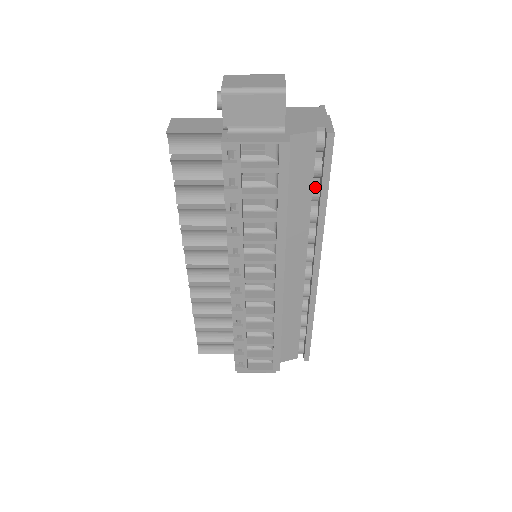
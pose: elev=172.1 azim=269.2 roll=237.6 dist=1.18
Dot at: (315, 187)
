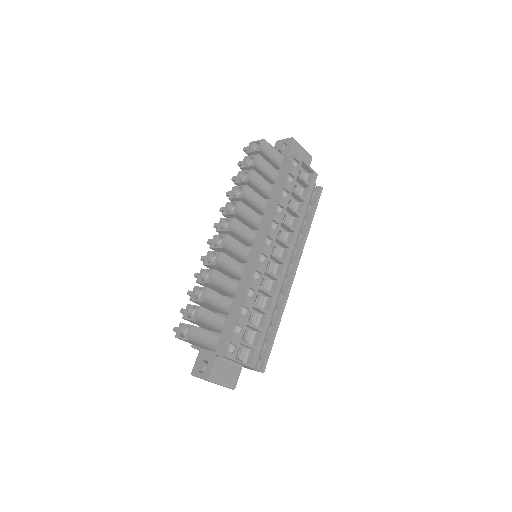
Dot at: (305, 215)
